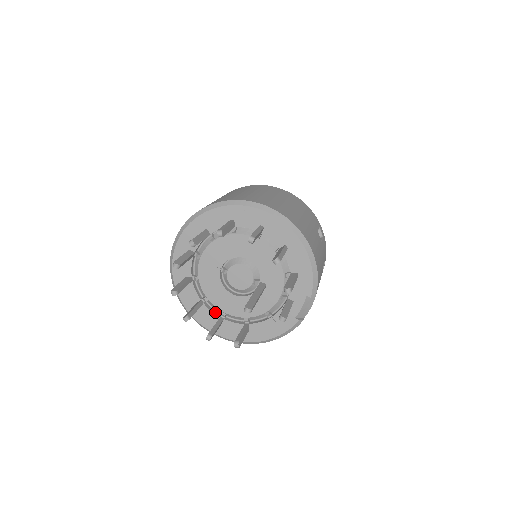
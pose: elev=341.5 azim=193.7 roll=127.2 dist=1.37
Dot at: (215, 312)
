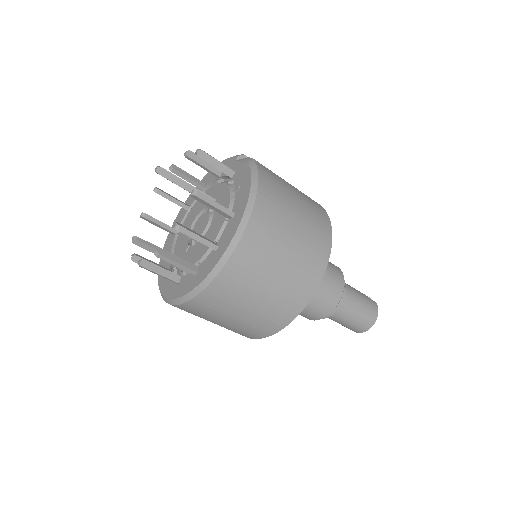
Dot at: (211, 256)
